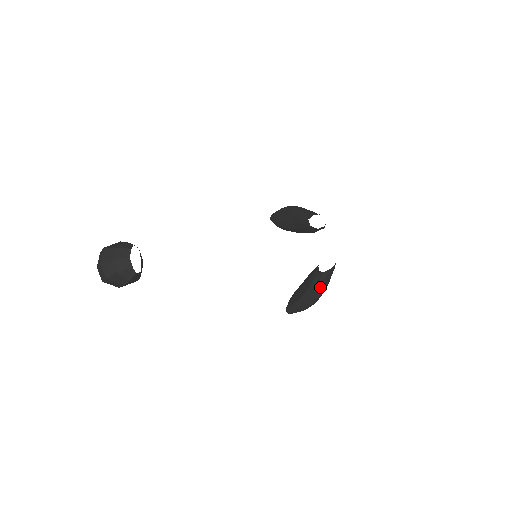
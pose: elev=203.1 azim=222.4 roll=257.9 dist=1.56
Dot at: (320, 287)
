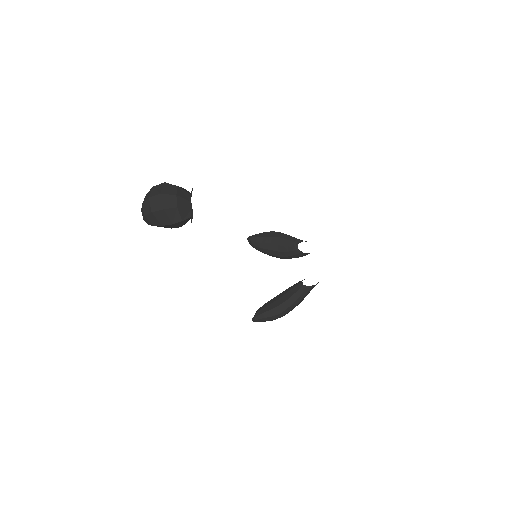
Dot at: (300, 299)
